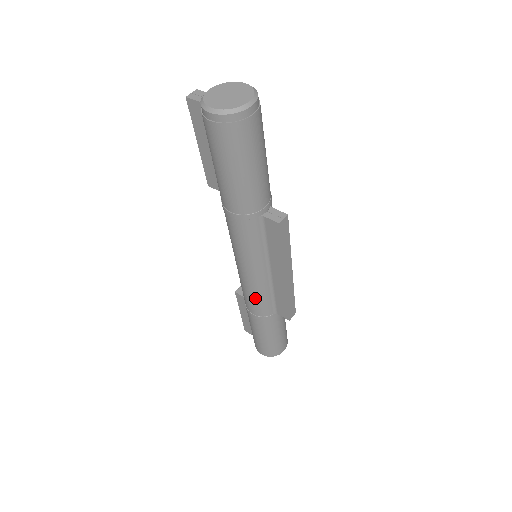
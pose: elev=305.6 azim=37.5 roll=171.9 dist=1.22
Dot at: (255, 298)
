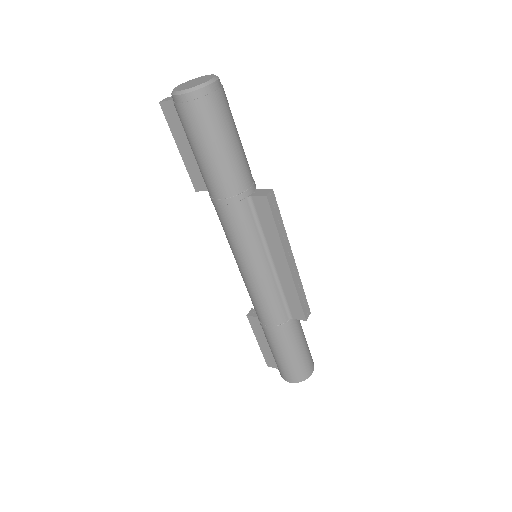
Dot at: (265, 302)
